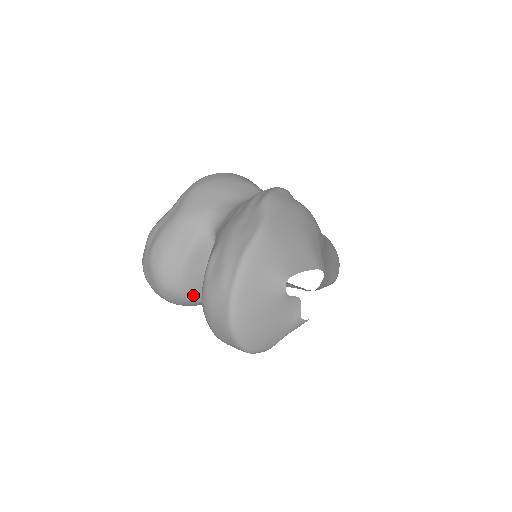
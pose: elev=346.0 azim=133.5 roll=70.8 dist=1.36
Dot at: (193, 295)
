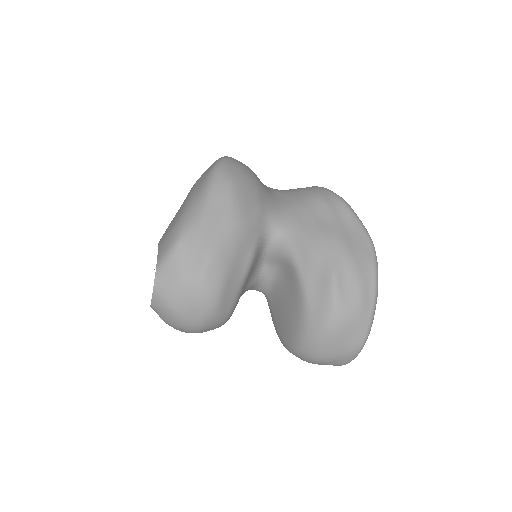
Dot at: occluded
